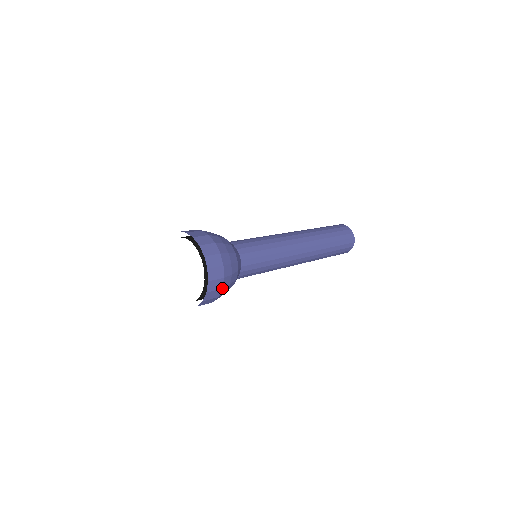
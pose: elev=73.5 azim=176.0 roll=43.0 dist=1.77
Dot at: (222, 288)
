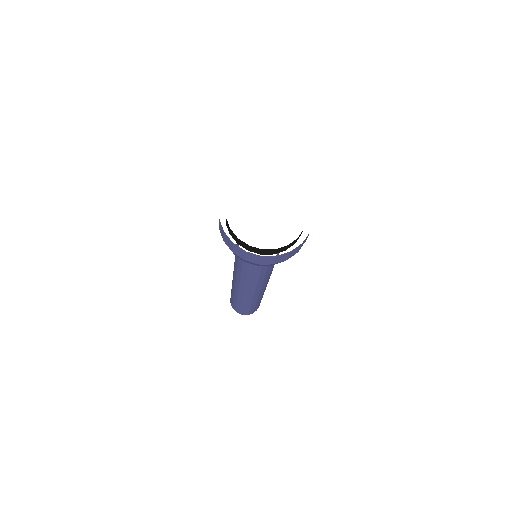
Dot at: (298, 251)
